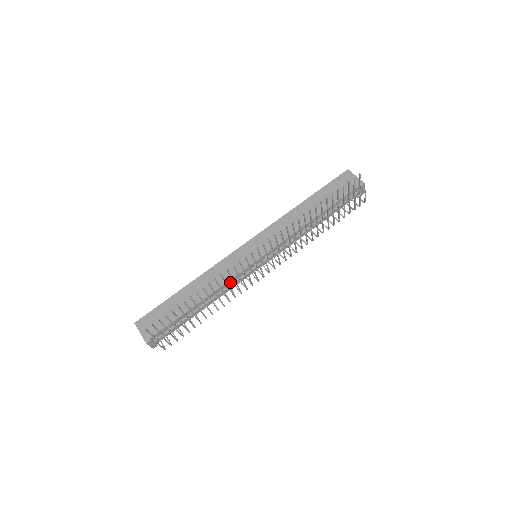
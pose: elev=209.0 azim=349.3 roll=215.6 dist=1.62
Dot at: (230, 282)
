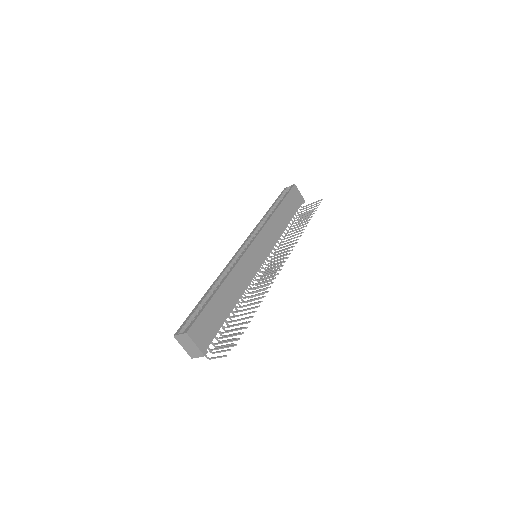
Dot at: occluded
